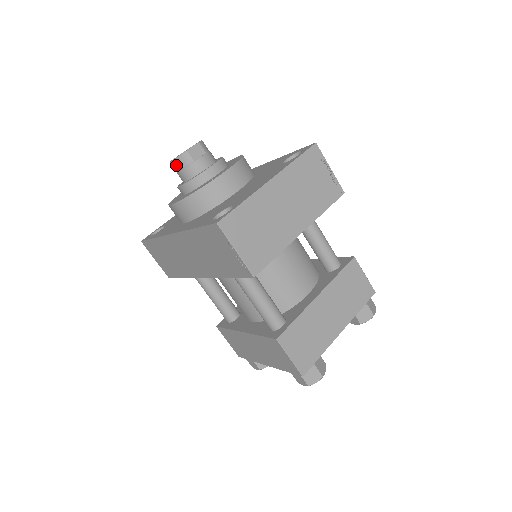
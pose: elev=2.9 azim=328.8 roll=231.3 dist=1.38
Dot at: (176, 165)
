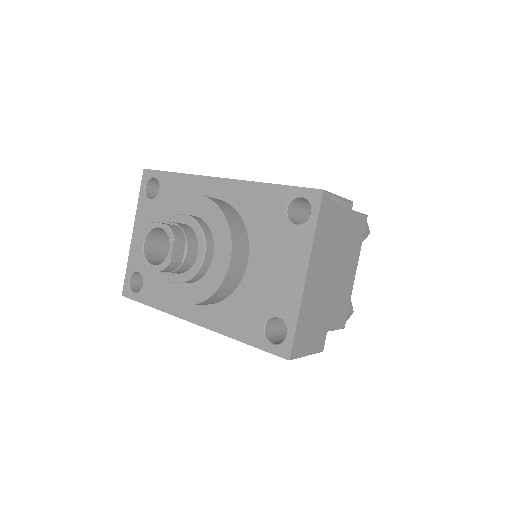
Dot at: occluded
